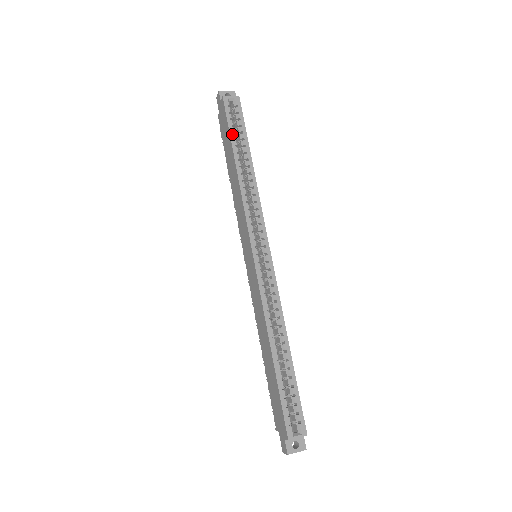
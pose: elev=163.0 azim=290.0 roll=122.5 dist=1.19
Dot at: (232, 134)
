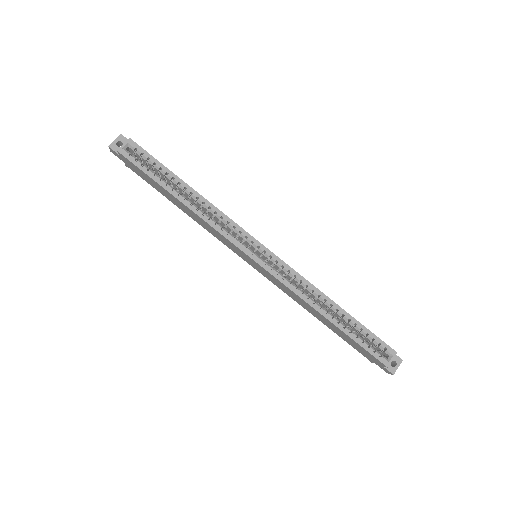
Dot at: (155, 178)
